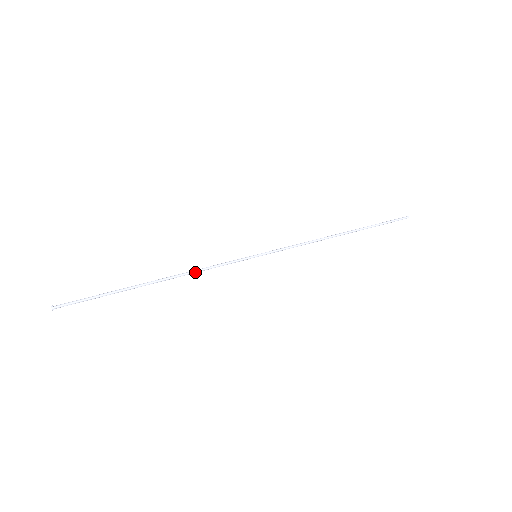
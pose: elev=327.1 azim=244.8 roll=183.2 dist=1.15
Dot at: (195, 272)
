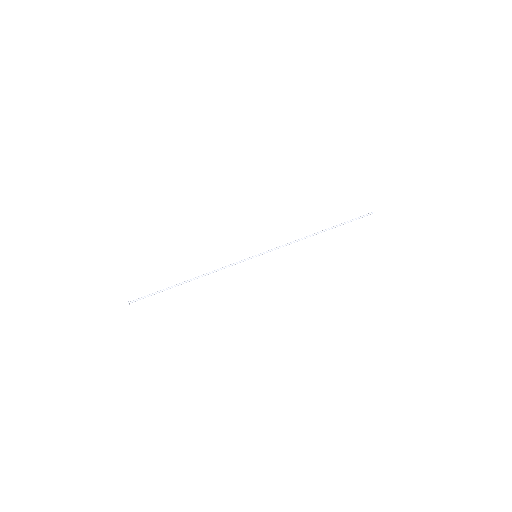
Dot at: occluded
